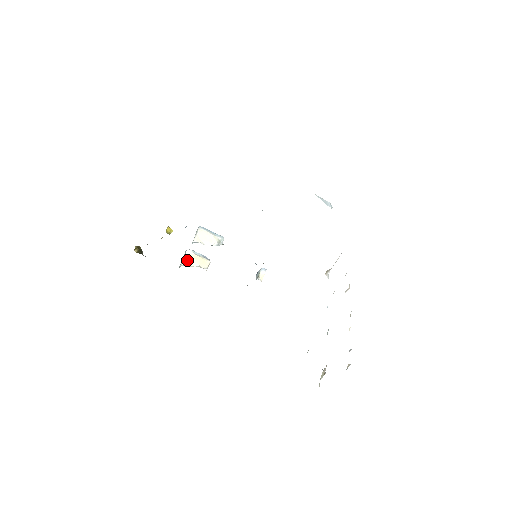
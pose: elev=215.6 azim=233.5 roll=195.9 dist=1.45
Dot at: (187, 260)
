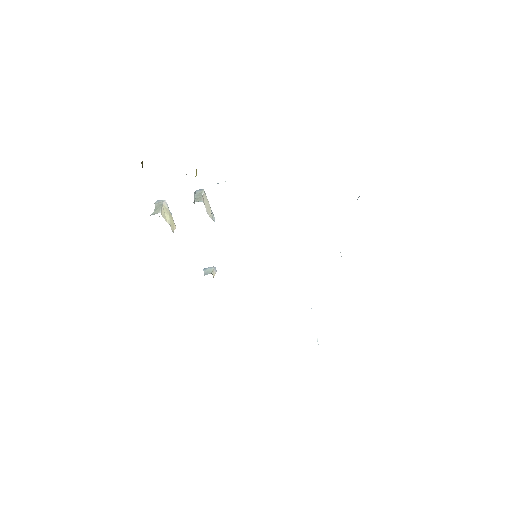
Dot at: (164, 211)
